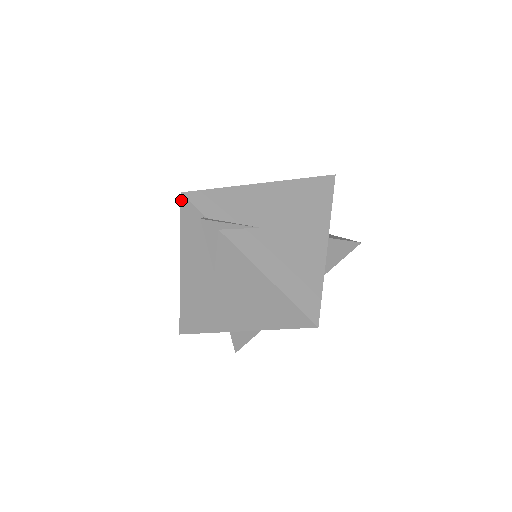
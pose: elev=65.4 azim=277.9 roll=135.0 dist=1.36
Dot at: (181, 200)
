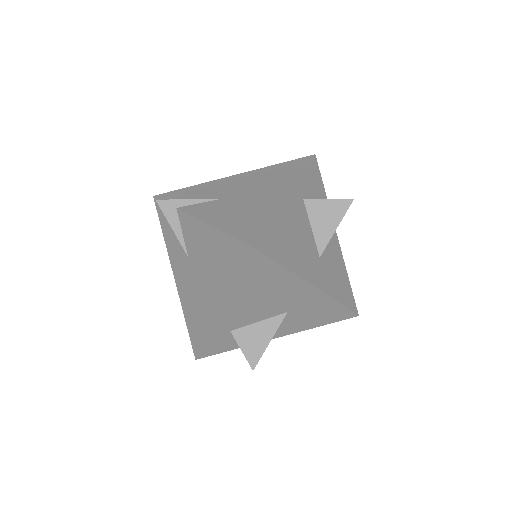
Dot at: (155, 203)
